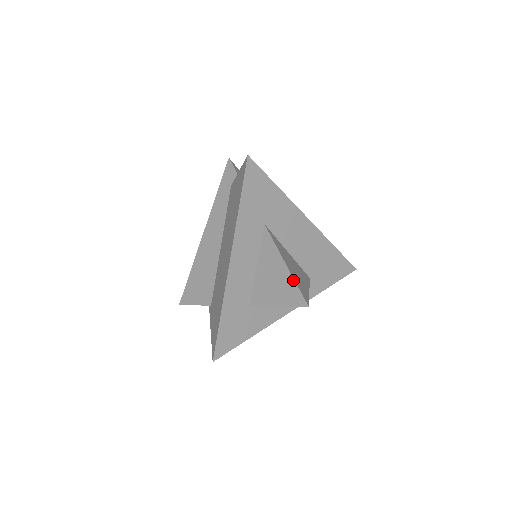
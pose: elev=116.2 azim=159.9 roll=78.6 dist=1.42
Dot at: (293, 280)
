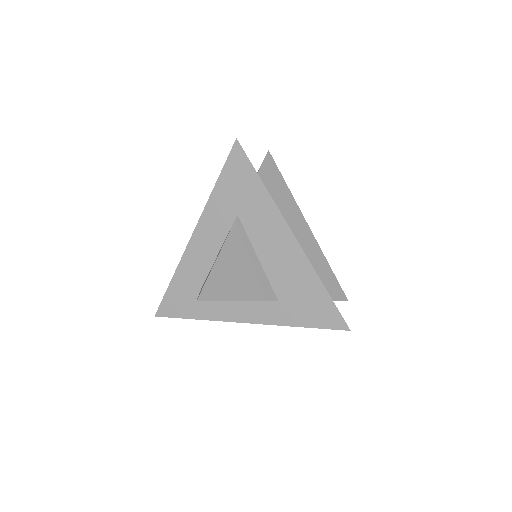
Dot at: (210, 272)
